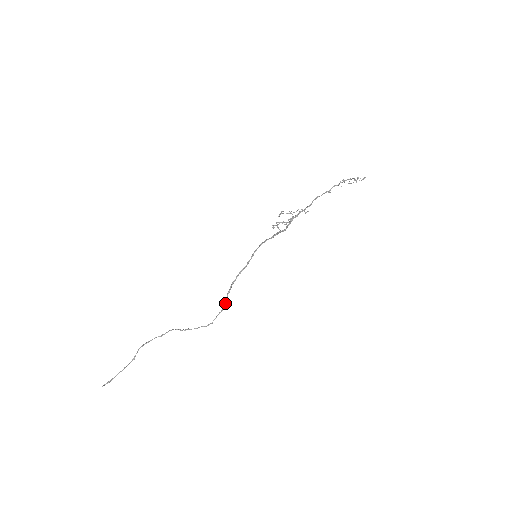
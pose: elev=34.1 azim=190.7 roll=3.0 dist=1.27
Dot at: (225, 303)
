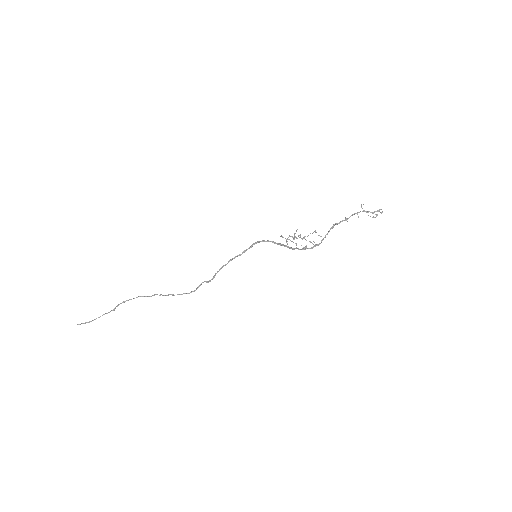
Dot at: (212, 279)
